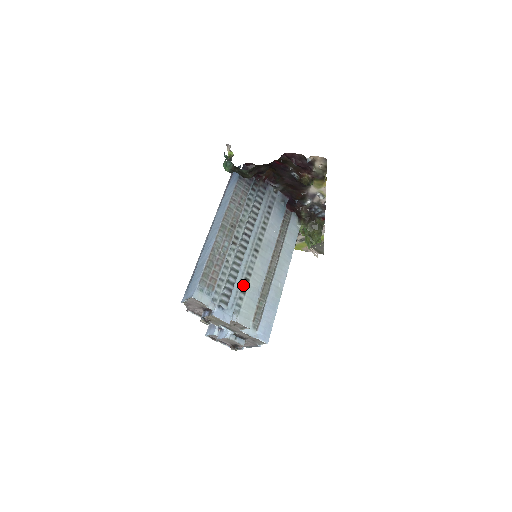
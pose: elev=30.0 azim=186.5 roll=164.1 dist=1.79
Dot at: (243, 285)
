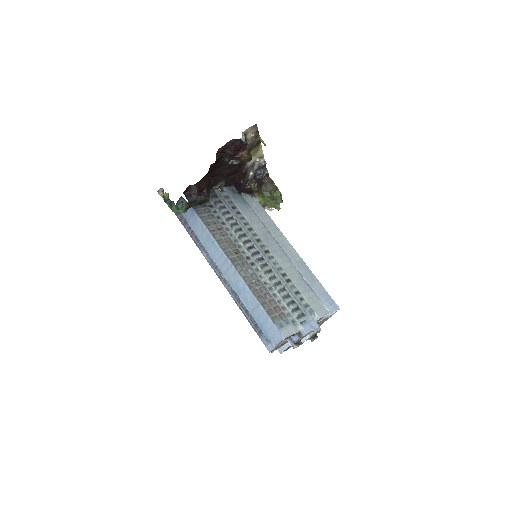
Dot at: (291, 288)
